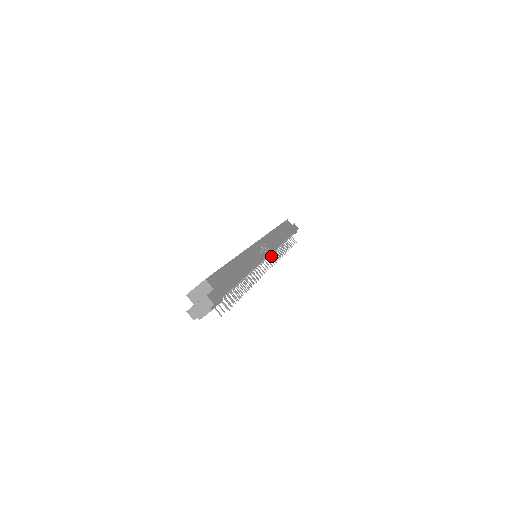
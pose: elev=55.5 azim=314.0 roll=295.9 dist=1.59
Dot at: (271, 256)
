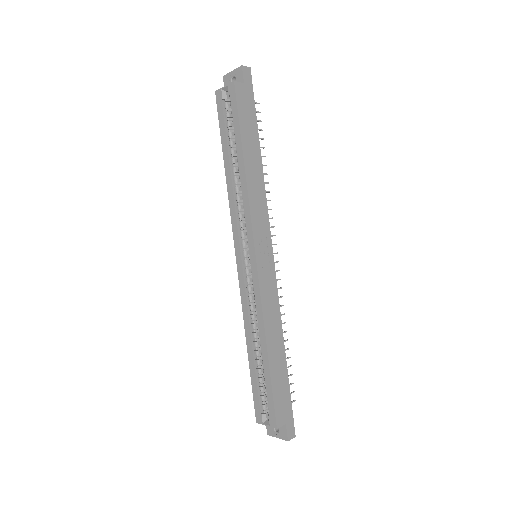
Dot at: occluded
